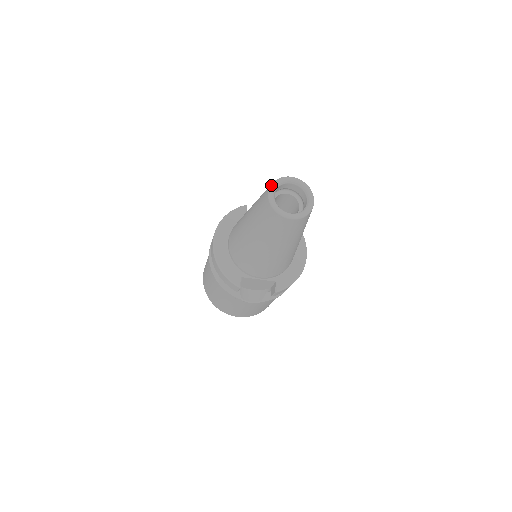
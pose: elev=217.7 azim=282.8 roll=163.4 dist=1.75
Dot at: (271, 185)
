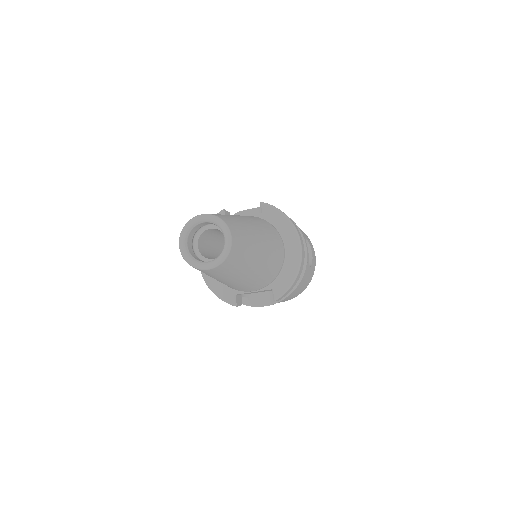
Dot at: (180, 235)
